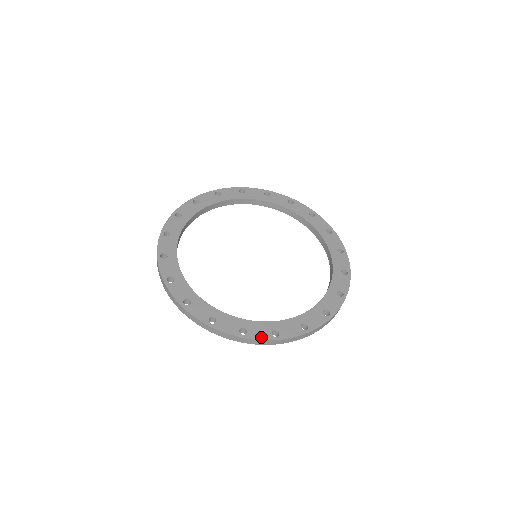
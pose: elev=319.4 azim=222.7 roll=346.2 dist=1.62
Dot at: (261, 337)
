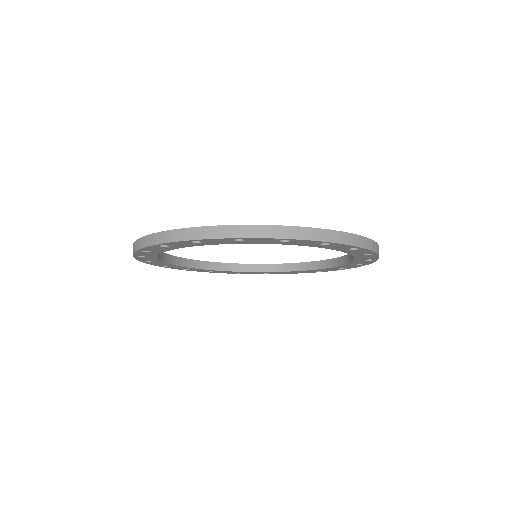
Dot at: (177, 230)
